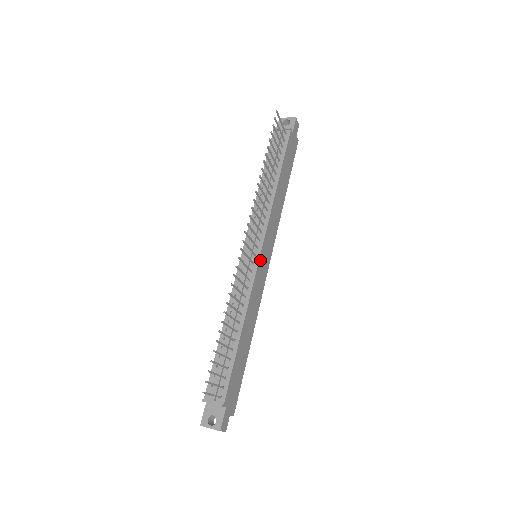
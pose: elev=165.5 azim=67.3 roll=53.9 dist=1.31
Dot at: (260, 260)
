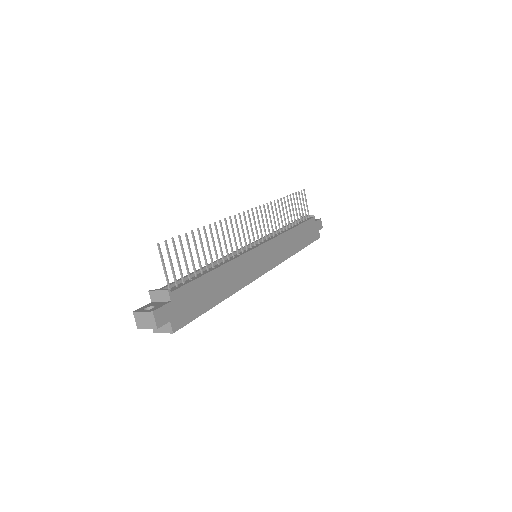
Dot at: (258, 249)
